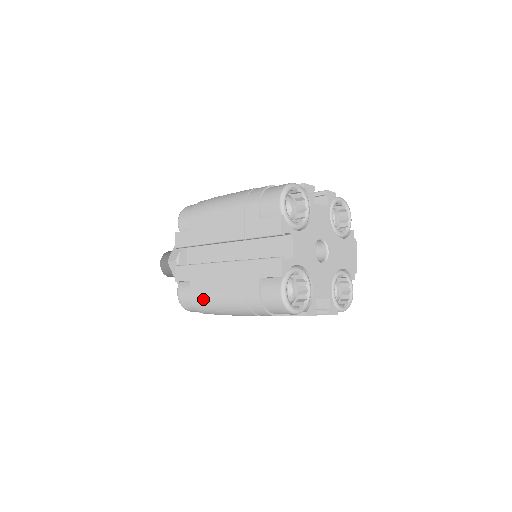
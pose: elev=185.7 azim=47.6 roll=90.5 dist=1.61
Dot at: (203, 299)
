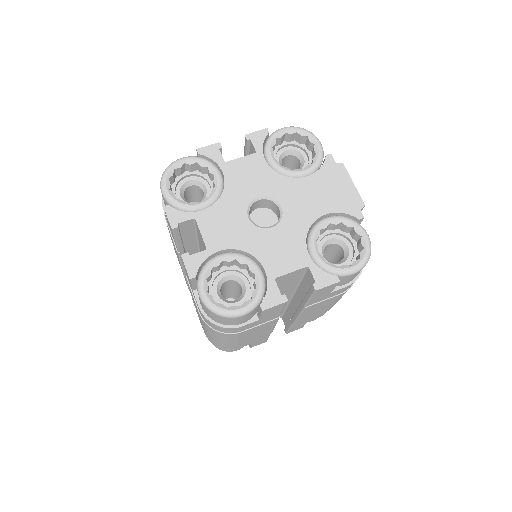
Dot at: (207, 336)
